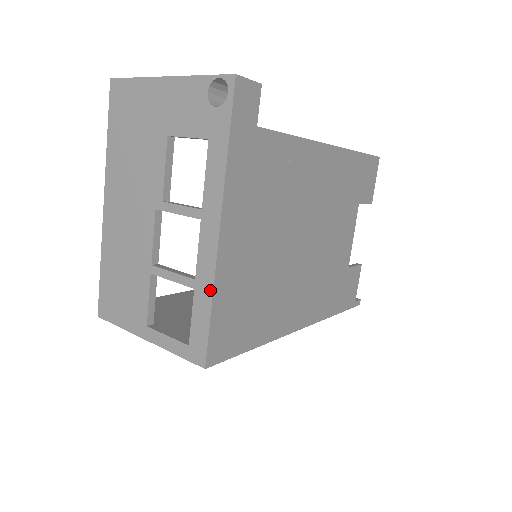
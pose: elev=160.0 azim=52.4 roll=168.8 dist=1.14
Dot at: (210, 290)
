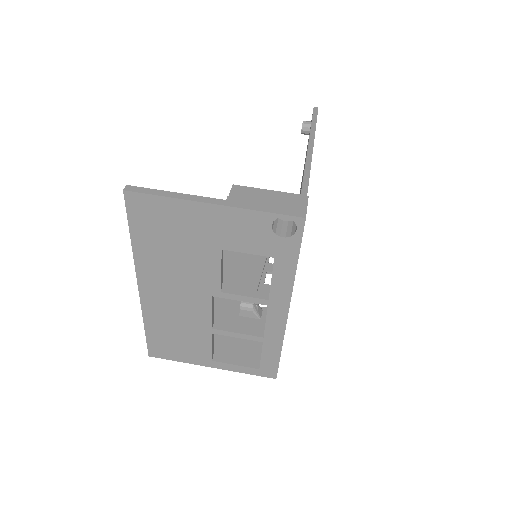
Dot at: (280, 343)
